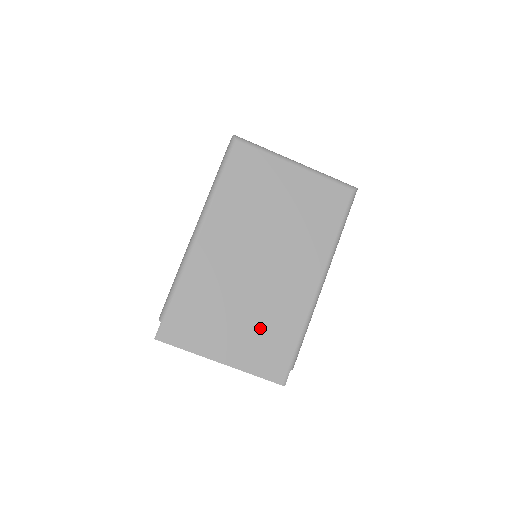
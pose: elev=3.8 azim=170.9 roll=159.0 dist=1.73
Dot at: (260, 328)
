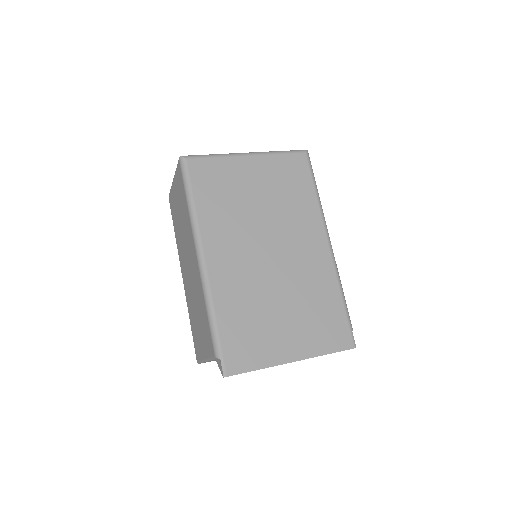
Dot at: (306, 310)
